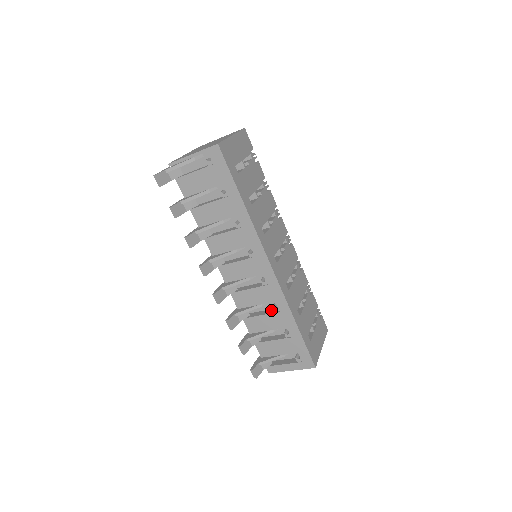
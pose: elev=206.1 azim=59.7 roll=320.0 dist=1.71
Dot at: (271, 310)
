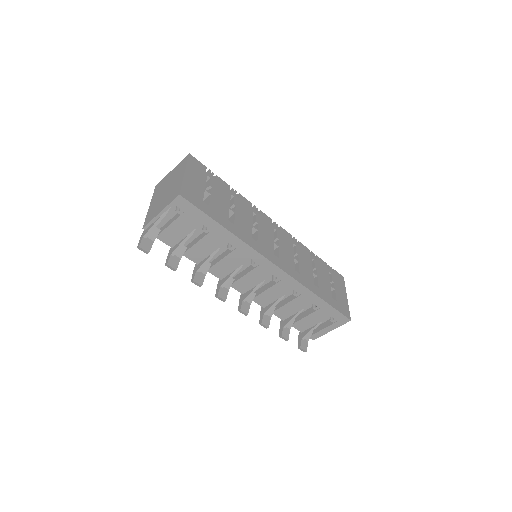
Dot at: (292, 296)
